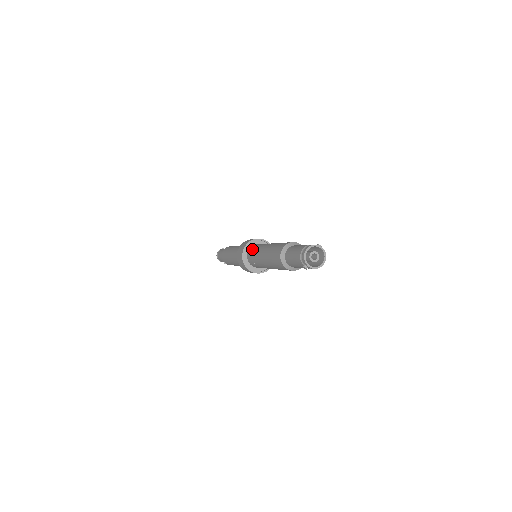
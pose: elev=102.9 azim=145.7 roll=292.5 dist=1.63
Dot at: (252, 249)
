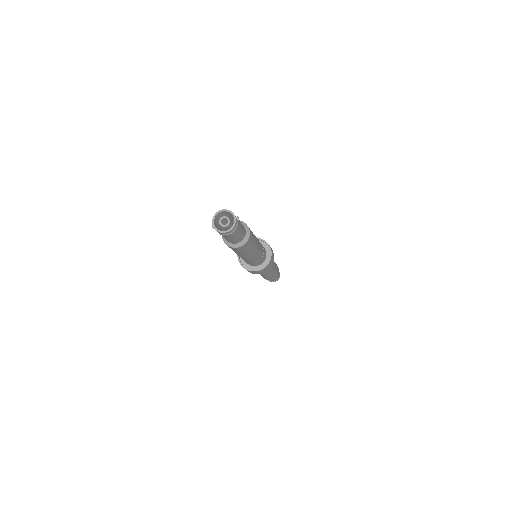
Dot at: occluded
